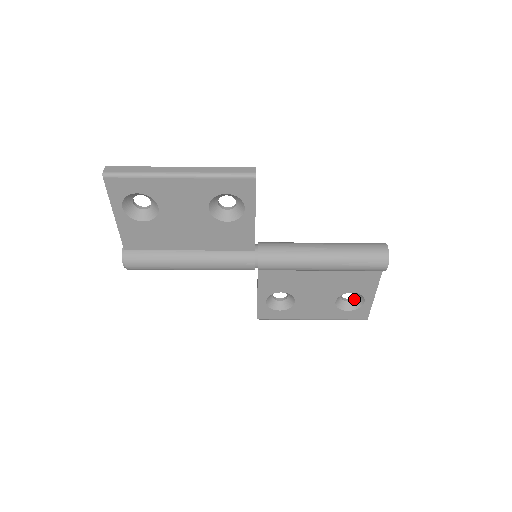
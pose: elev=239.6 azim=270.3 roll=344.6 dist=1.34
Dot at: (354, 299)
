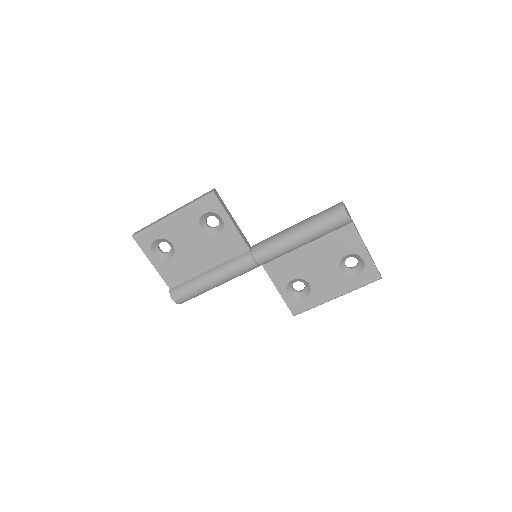
Dot at: (358, 264)
